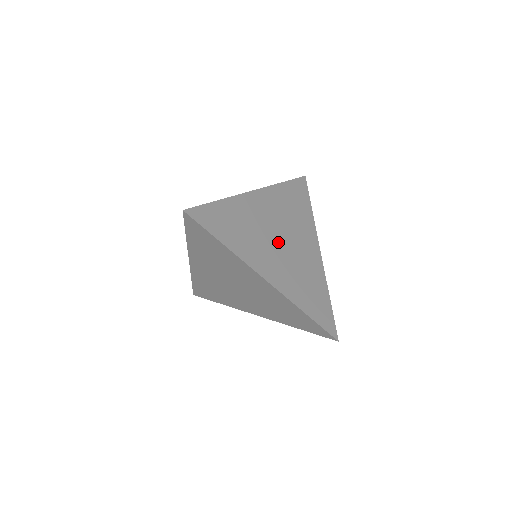
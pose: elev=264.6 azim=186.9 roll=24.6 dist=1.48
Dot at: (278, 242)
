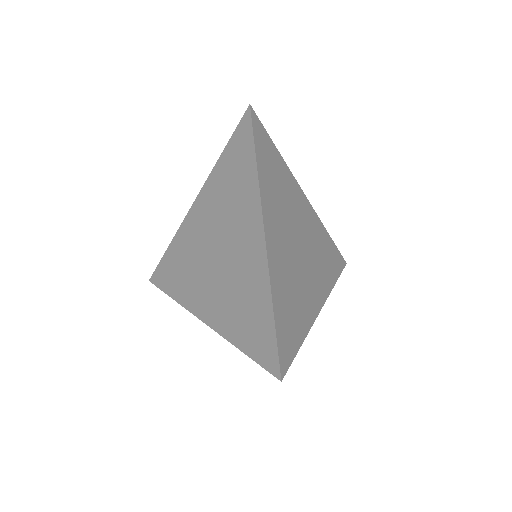
Dot at: (295, 241)
